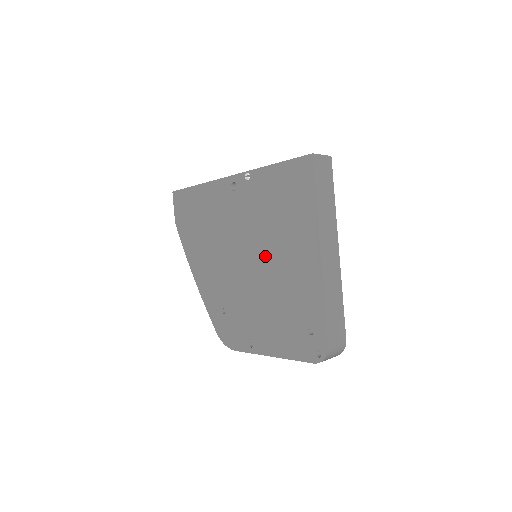
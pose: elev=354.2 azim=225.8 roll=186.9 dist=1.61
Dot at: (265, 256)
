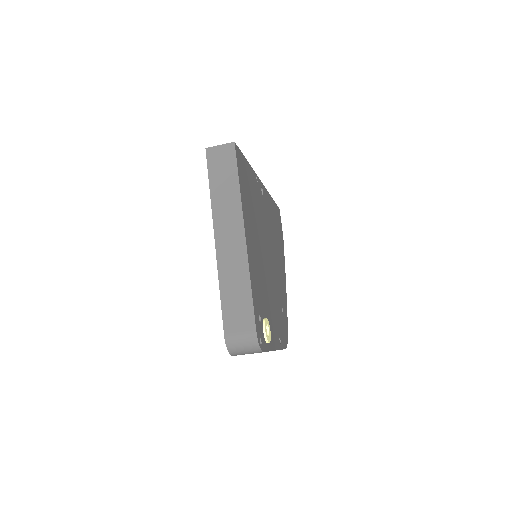
Dot at: occluded
